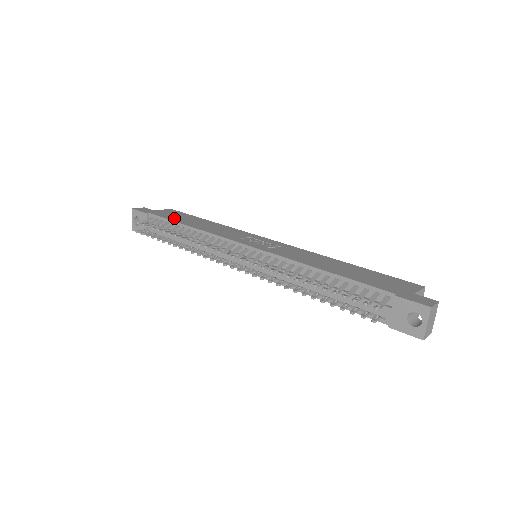
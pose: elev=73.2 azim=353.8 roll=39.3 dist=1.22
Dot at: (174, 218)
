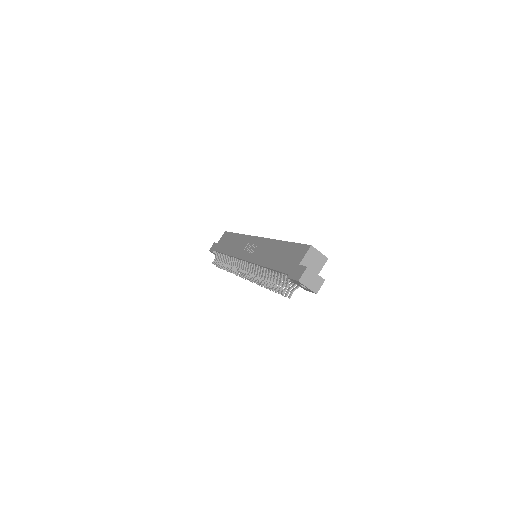
Dot at: (222, 248)
